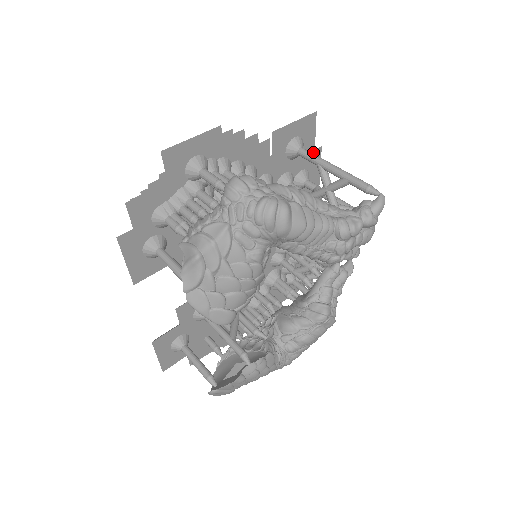
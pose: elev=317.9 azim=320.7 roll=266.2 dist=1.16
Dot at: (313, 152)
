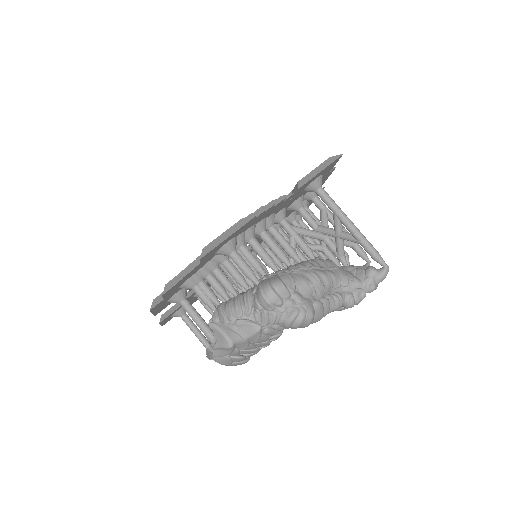
Dot at: (328, 173)
